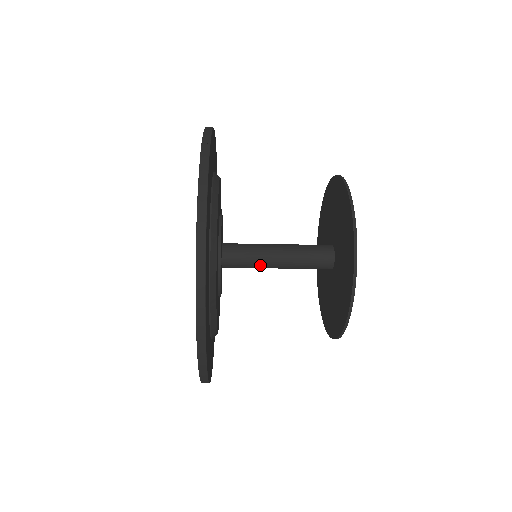
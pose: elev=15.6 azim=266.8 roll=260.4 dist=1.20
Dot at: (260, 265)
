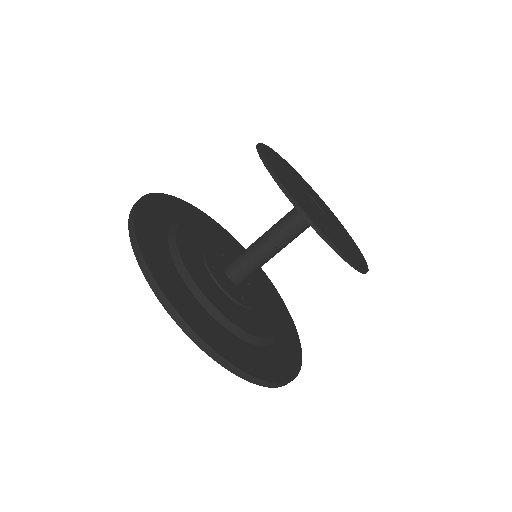
Dot at: (253, 251)
